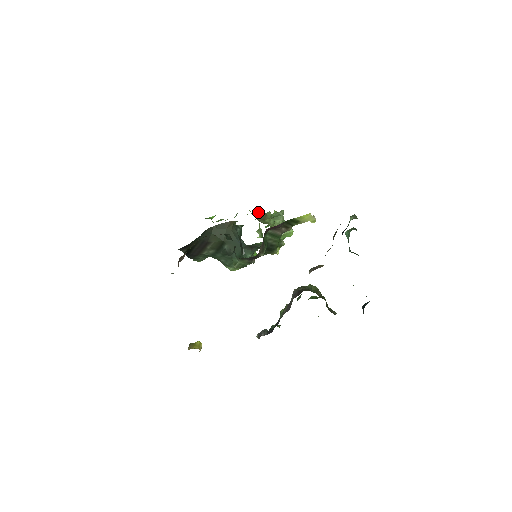
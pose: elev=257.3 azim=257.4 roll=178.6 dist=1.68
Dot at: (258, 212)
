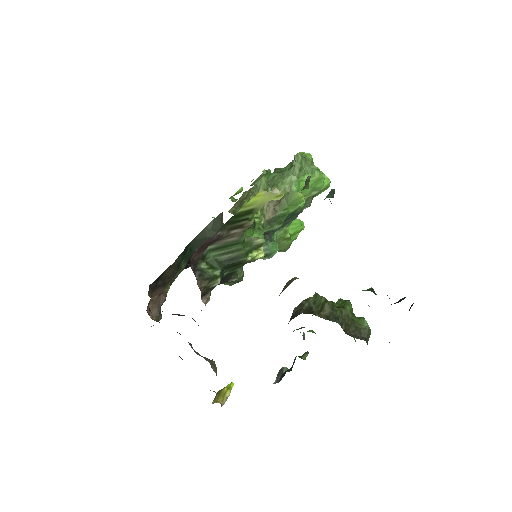
Dot at: (262, 176)
